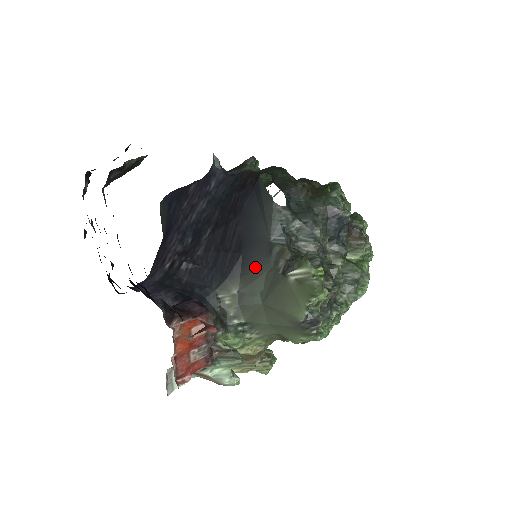
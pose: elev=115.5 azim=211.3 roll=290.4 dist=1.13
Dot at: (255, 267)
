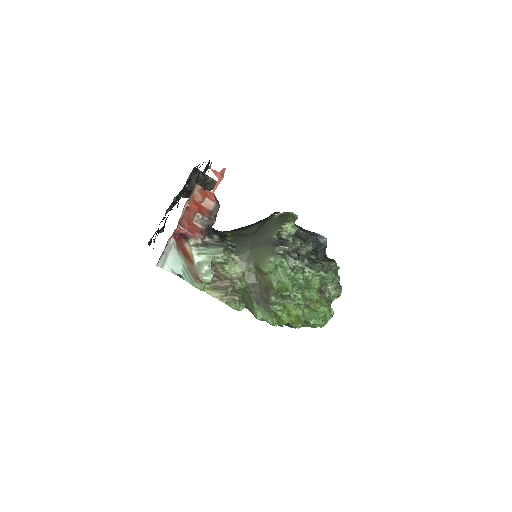
Dot at: (255, 224)
